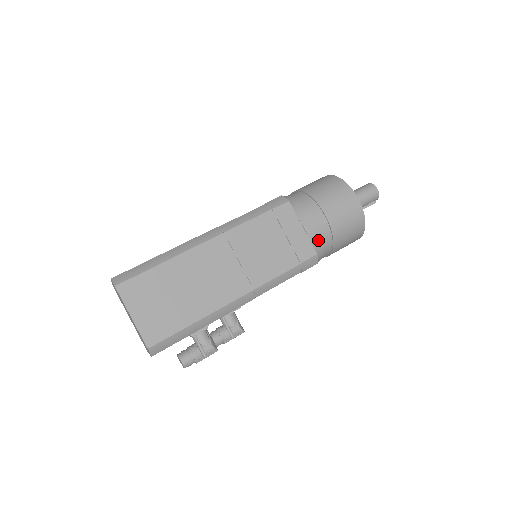
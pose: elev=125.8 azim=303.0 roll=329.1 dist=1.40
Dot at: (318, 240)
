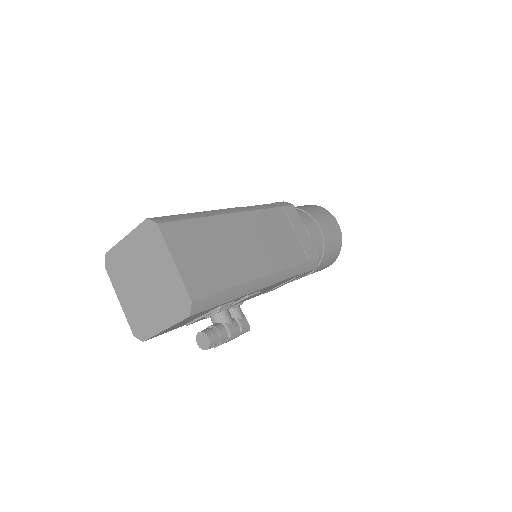
Dot at: (316, 247)
